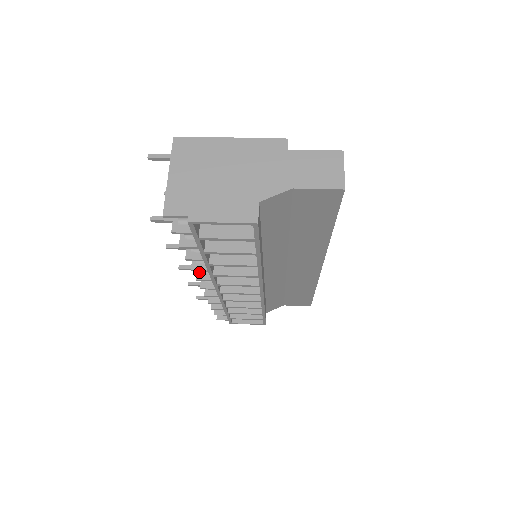
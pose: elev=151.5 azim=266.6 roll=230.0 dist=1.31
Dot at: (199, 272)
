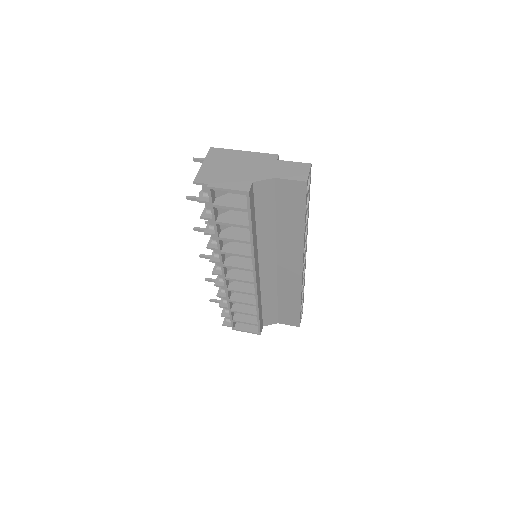
Dot at: (213, 256)
